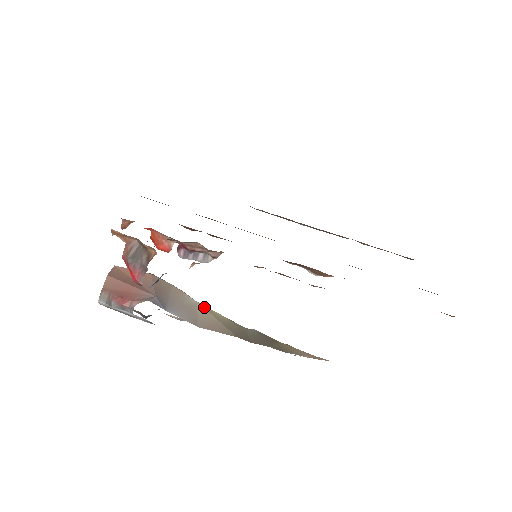
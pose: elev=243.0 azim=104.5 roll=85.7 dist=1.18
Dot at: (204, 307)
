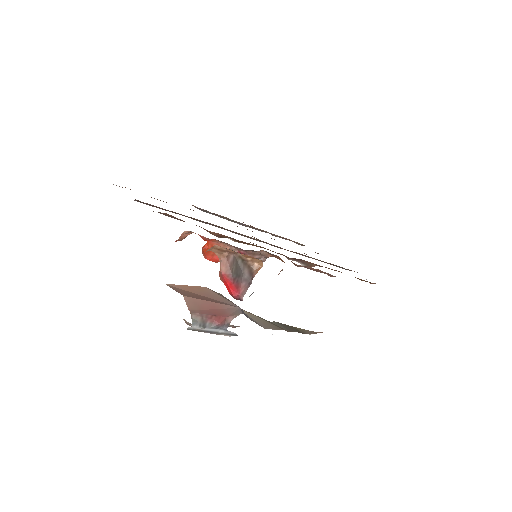
Dot at: occluded
